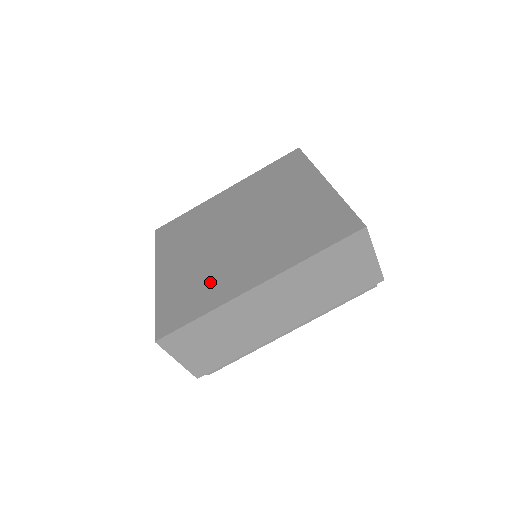
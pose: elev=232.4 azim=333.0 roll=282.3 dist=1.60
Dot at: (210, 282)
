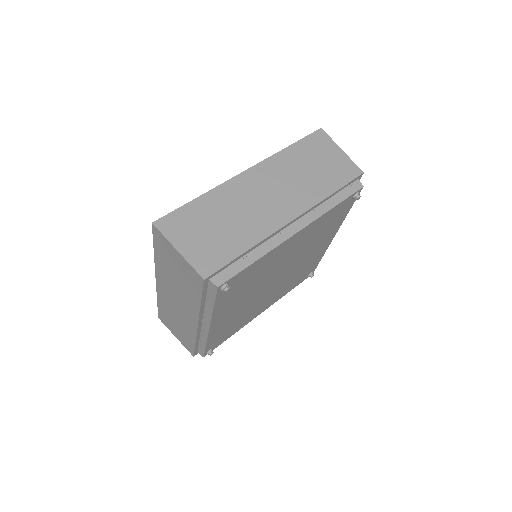
Dot at: occluded
